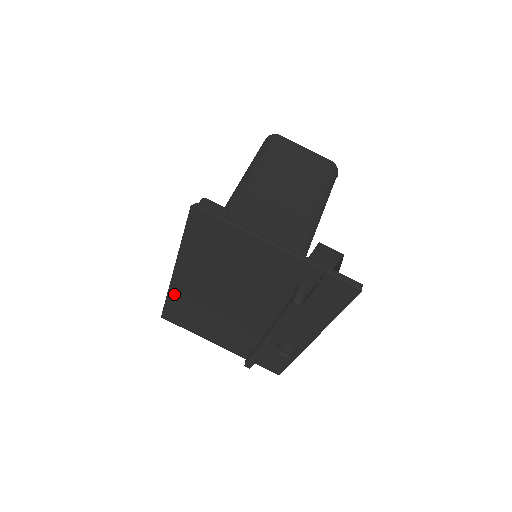
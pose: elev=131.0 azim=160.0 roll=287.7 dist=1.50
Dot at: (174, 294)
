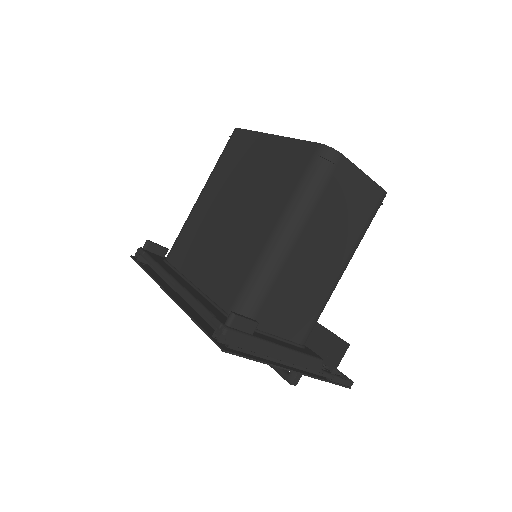
Dot at: (158, 280)
